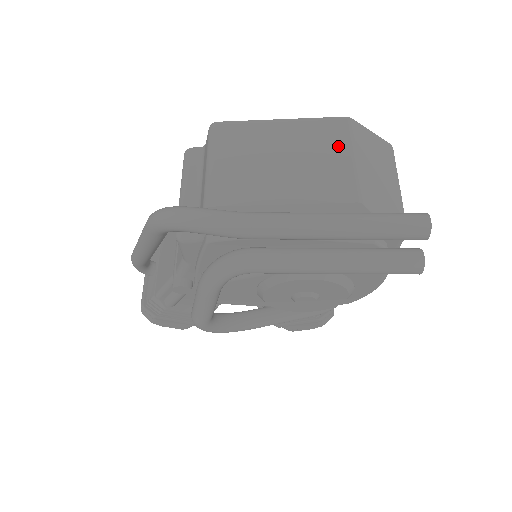
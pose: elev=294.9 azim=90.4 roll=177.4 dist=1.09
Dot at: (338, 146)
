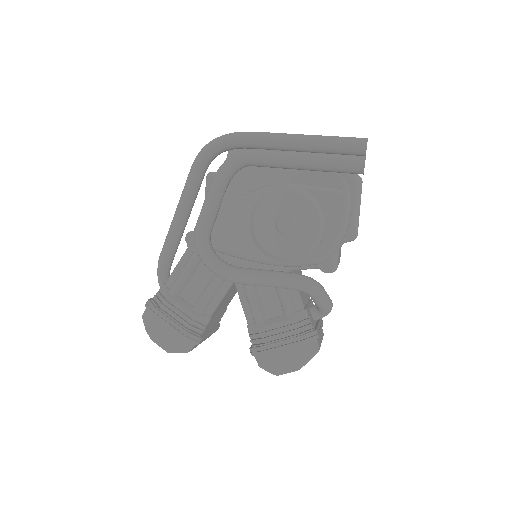
Dot at: occluded
